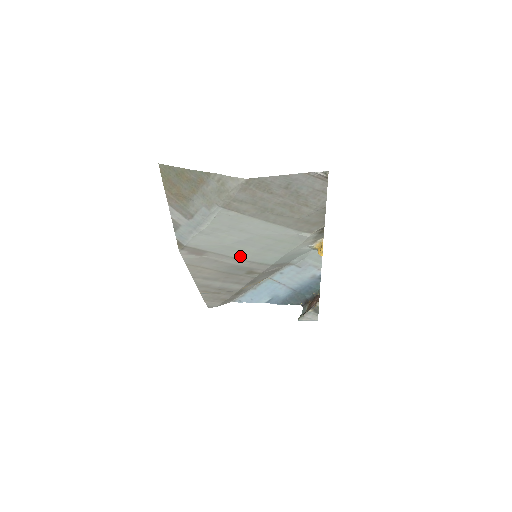
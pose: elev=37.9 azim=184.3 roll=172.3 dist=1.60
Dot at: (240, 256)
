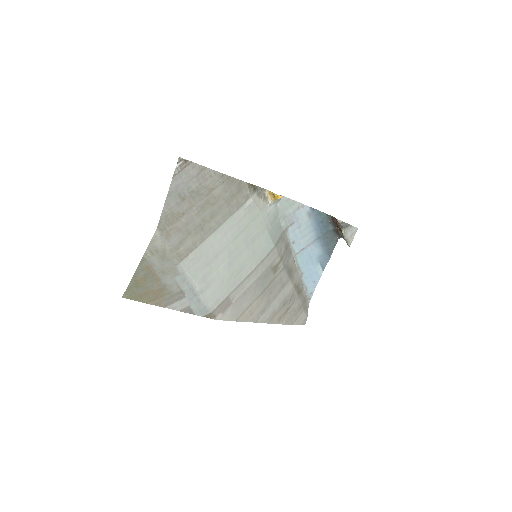
Dot at: (248, 270)
